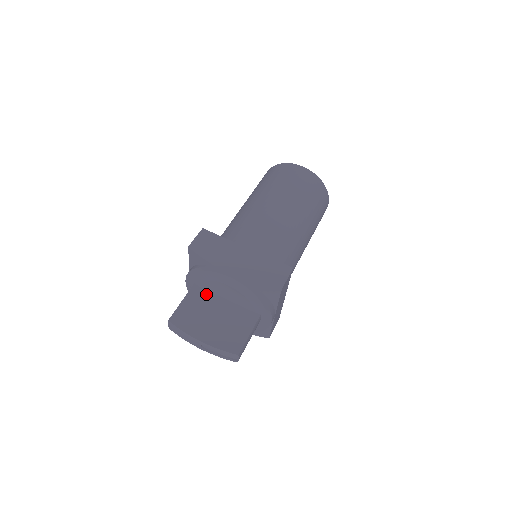
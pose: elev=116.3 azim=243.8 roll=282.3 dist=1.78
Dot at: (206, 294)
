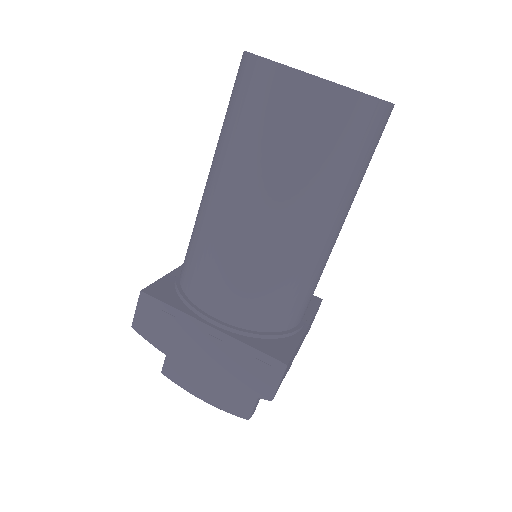
Dot at: occluded
